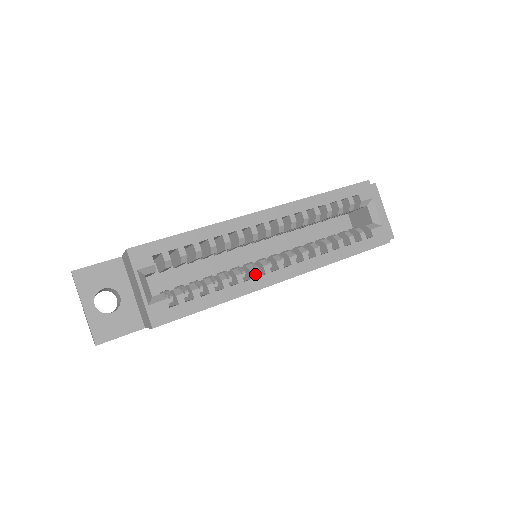
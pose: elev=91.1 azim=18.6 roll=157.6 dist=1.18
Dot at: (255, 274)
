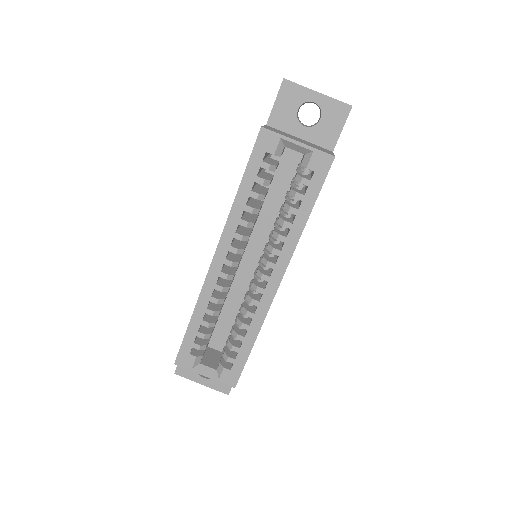
Dot at: (256, 302)
